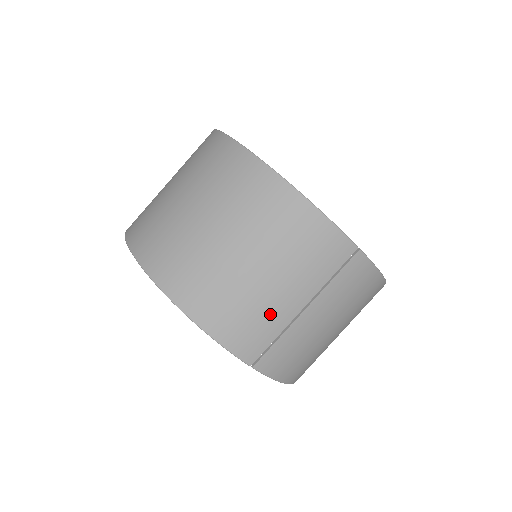
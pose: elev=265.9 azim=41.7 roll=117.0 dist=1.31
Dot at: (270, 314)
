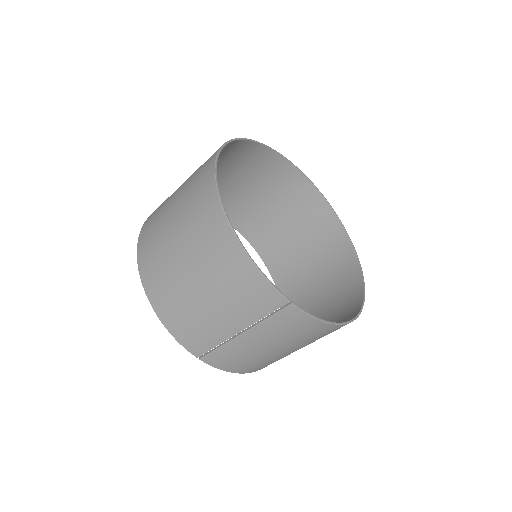
Dot at: (211, 329)
